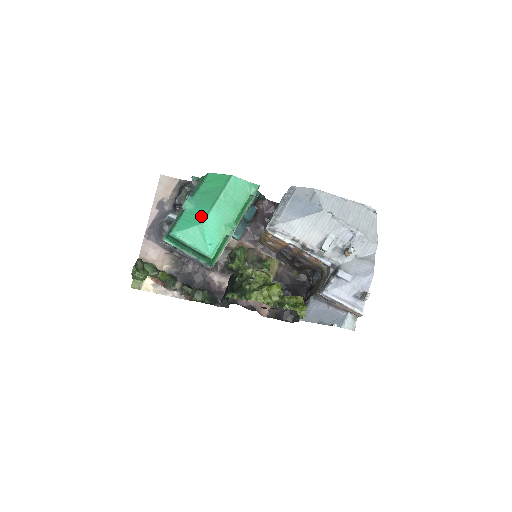
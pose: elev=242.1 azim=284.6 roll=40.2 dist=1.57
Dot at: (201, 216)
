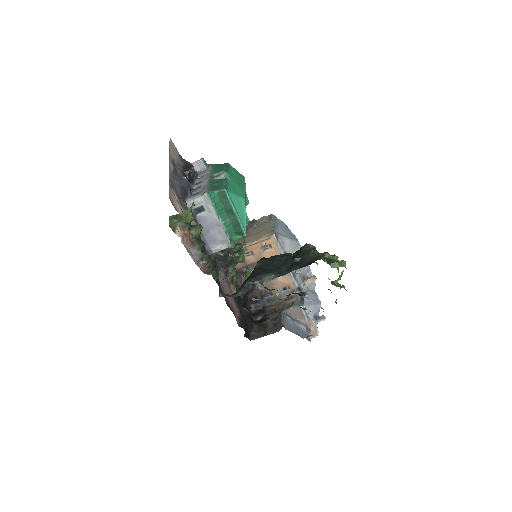
Dot at: (241, 192)
